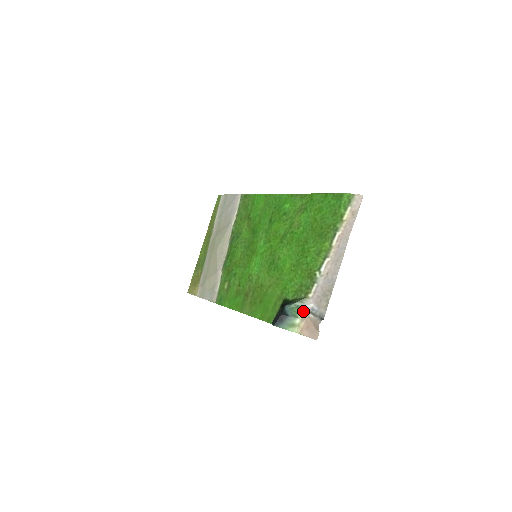
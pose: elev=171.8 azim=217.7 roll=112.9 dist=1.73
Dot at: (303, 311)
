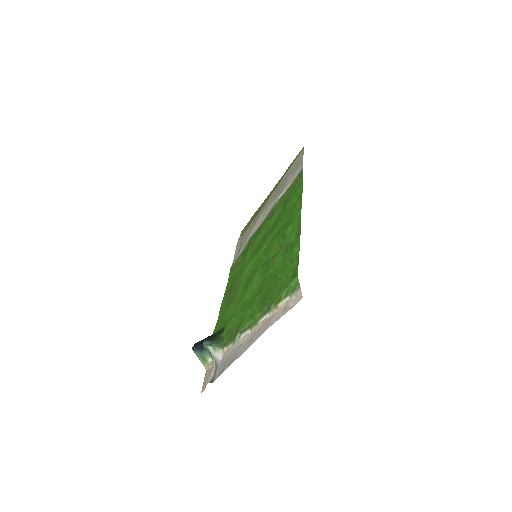
Dot at: (212, 358)
